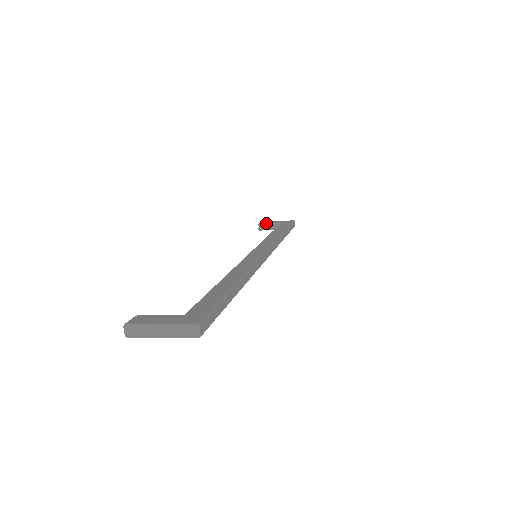
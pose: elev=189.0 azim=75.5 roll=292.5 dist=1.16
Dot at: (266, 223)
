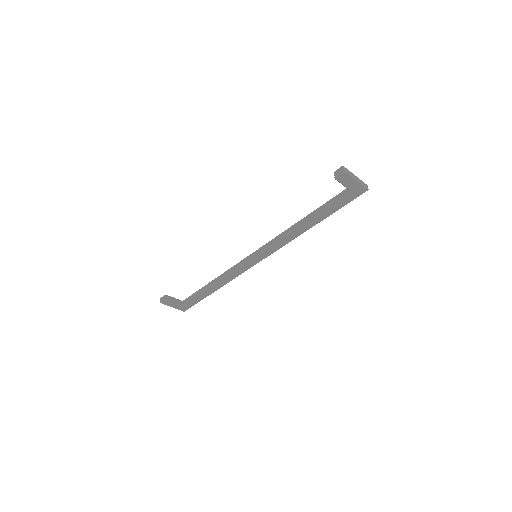
Dot at: occluded
